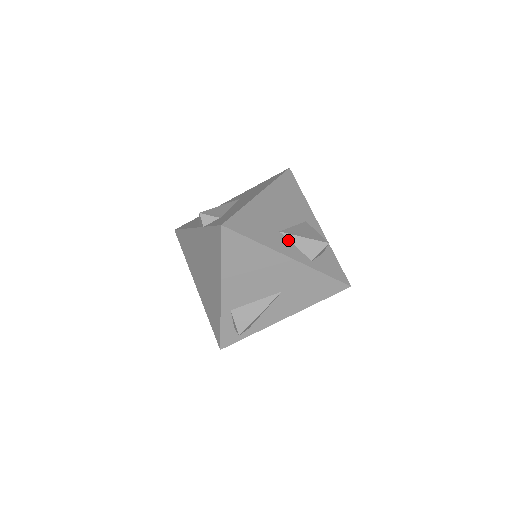
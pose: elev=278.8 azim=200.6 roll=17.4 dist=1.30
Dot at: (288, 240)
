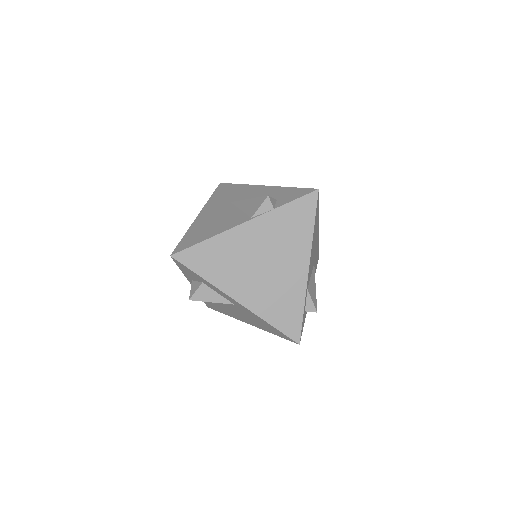
Dot at: occluded
